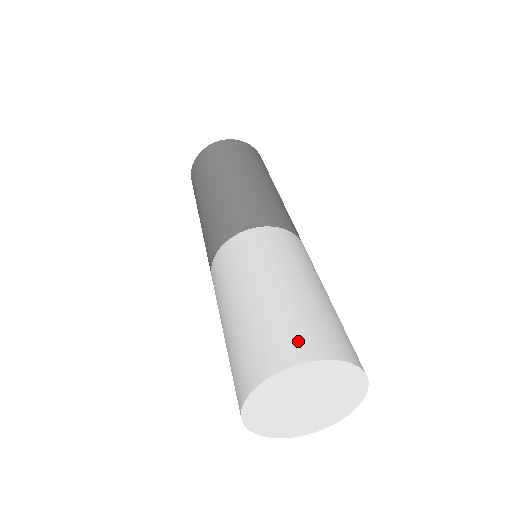
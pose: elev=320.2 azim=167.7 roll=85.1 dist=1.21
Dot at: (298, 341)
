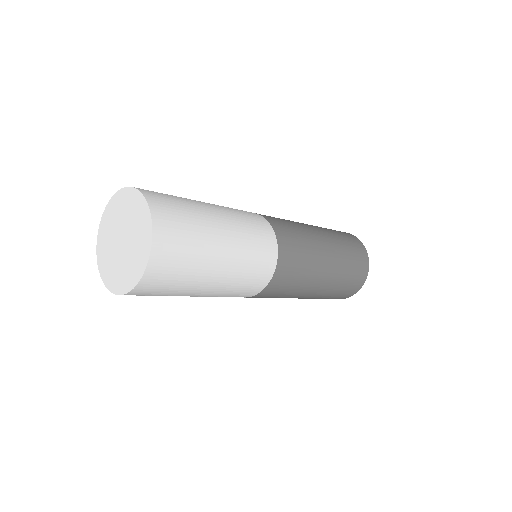
Dot at: occluded
